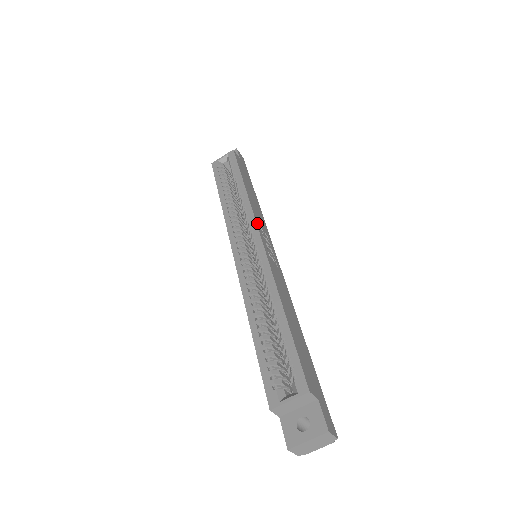
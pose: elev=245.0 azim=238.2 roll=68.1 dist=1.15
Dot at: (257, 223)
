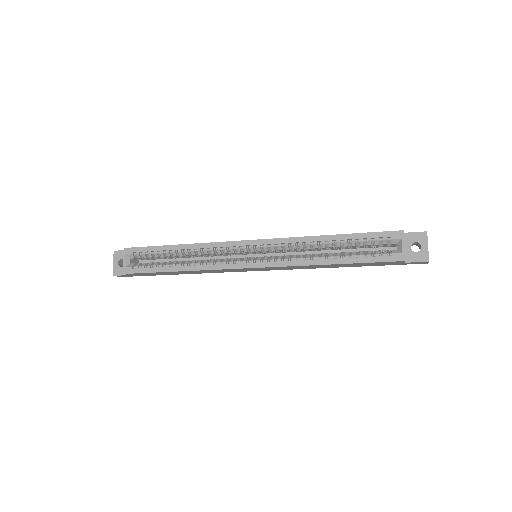
Dot at: (232, 242)
